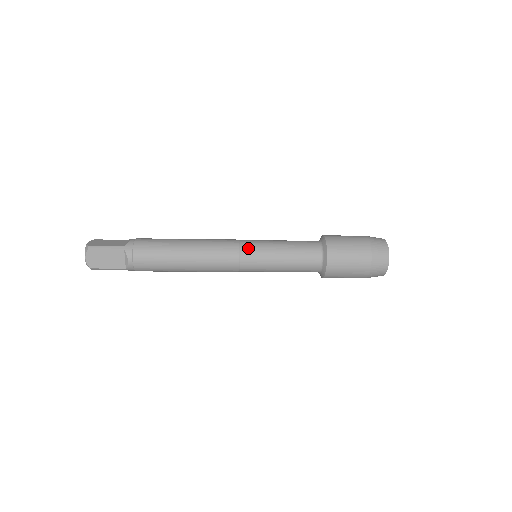
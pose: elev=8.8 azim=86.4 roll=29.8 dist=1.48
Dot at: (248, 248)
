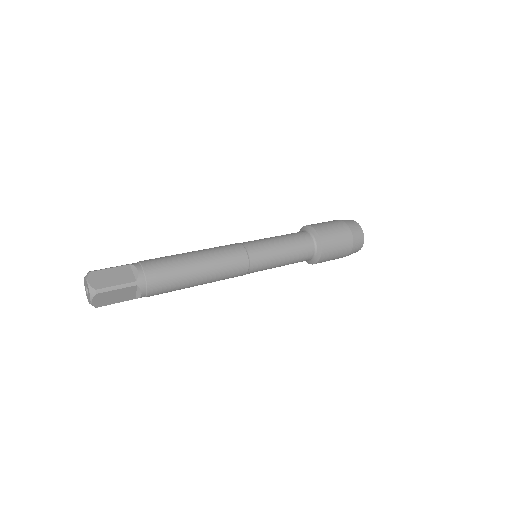
Dot at: (256, 257)
